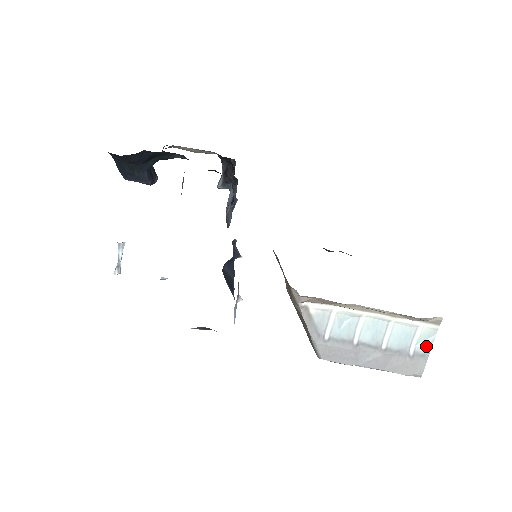
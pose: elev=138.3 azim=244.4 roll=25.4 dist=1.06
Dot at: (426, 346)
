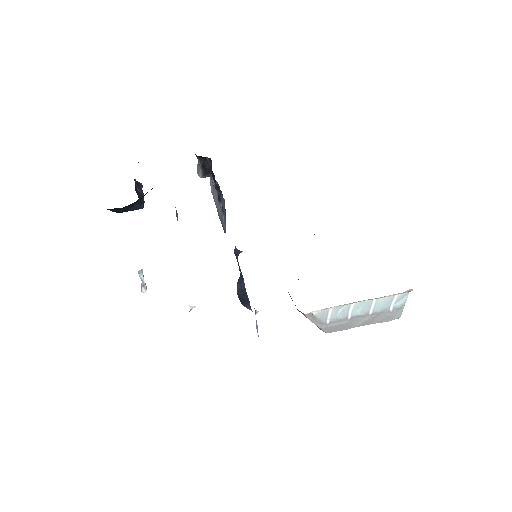
Dot at: (402, 303)
